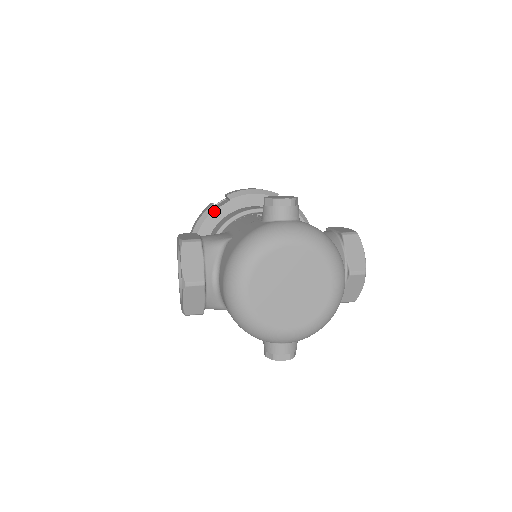
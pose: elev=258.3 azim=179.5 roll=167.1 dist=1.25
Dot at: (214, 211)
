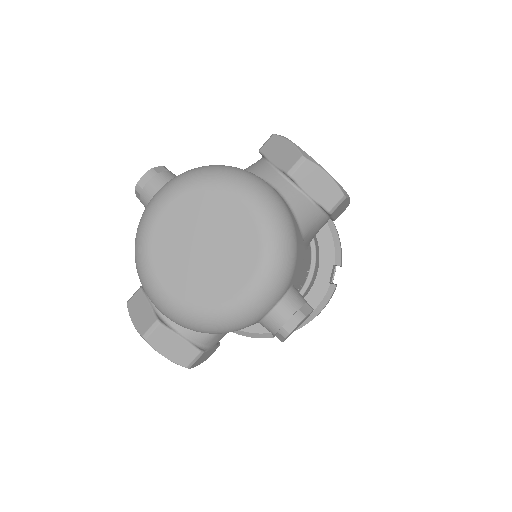
Dot at: occluded
